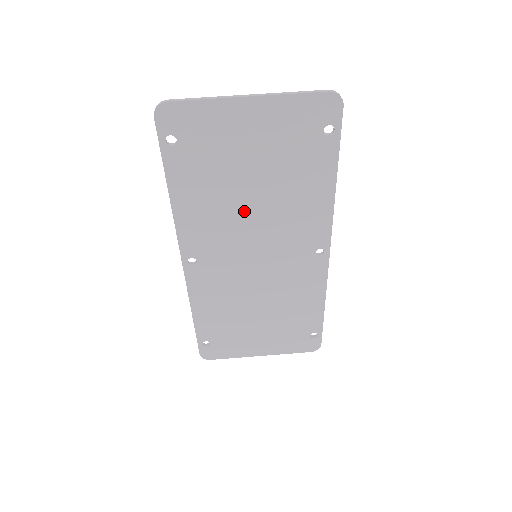
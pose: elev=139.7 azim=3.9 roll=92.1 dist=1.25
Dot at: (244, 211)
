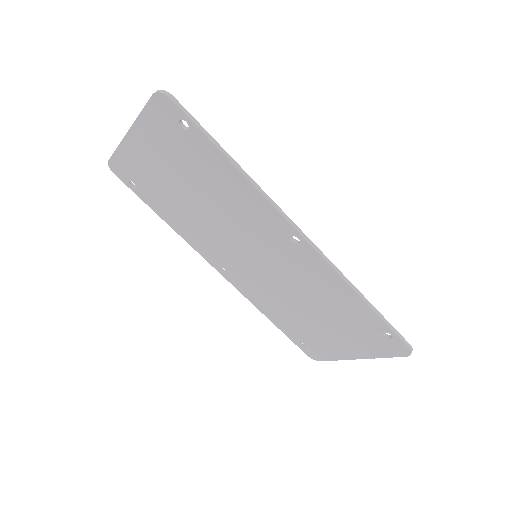
Dot at: (209, 219)
